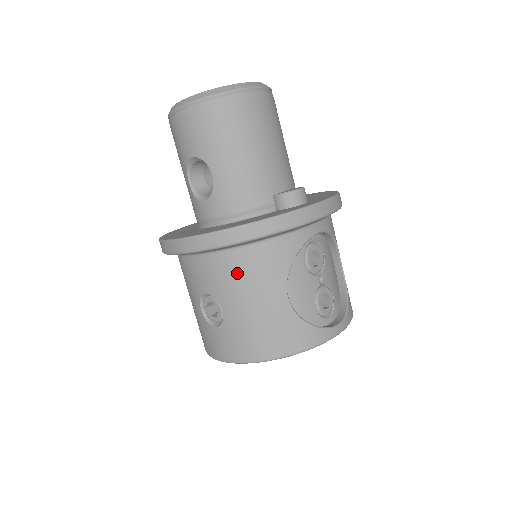
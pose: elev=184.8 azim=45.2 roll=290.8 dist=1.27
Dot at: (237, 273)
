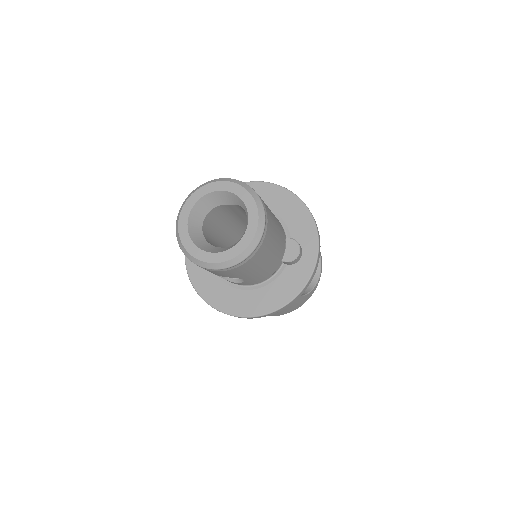
Dot at: occluded
